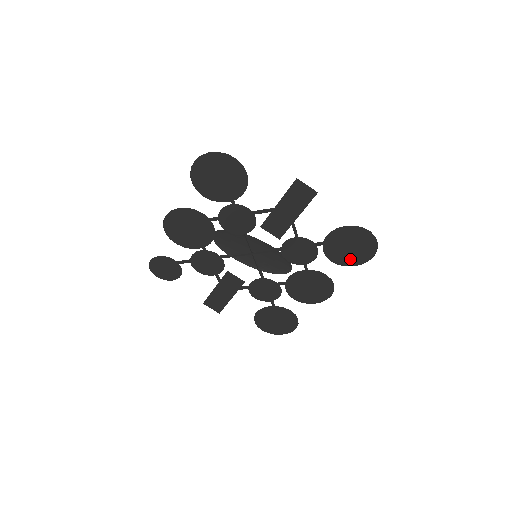
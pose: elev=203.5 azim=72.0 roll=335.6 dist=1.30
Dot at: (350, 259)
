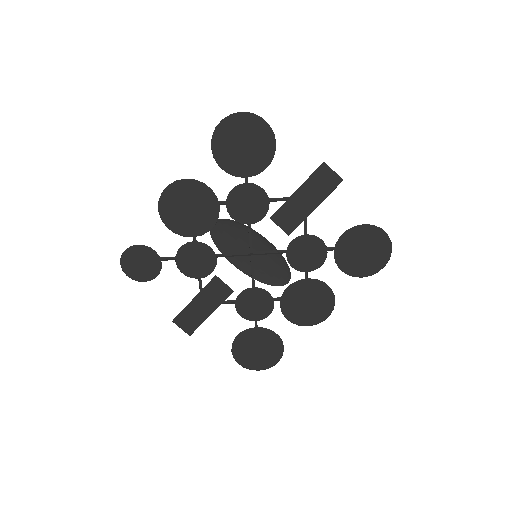
Dot at: (359, 268)
